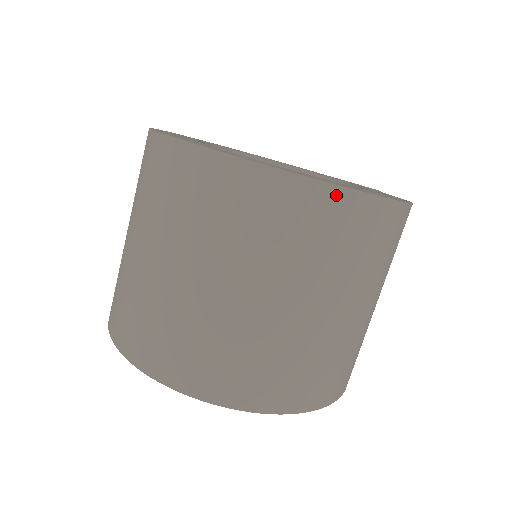
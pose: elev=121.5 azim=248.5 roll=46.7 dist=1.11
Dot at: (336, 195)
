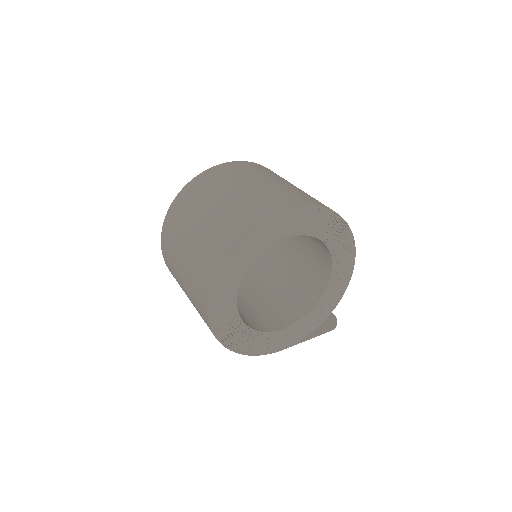
Dot at: occluded
